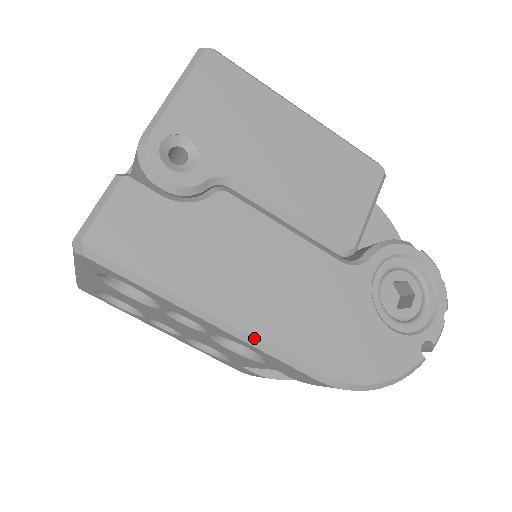
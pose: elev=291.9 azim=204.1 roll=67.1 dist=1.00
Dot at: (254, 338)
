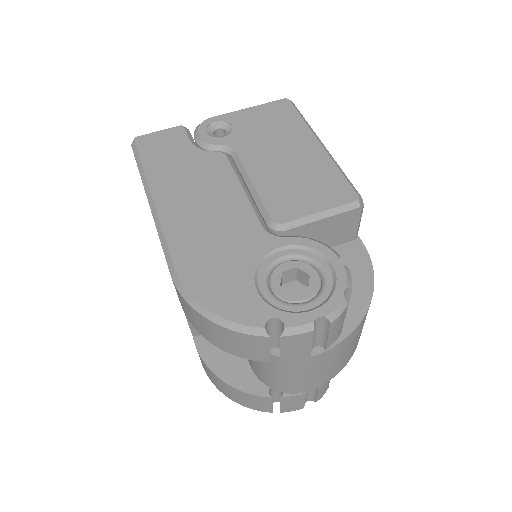
Dot at: (160, 222)
